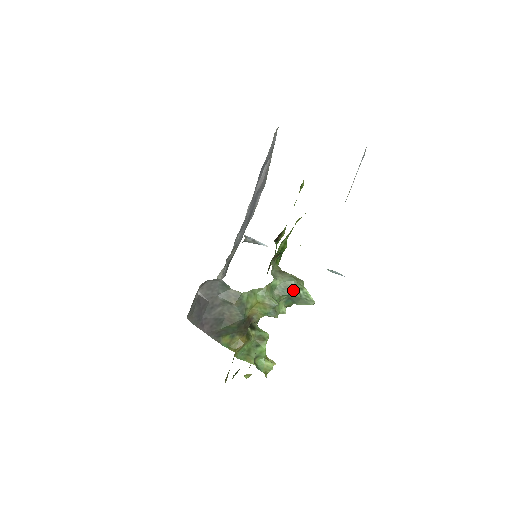
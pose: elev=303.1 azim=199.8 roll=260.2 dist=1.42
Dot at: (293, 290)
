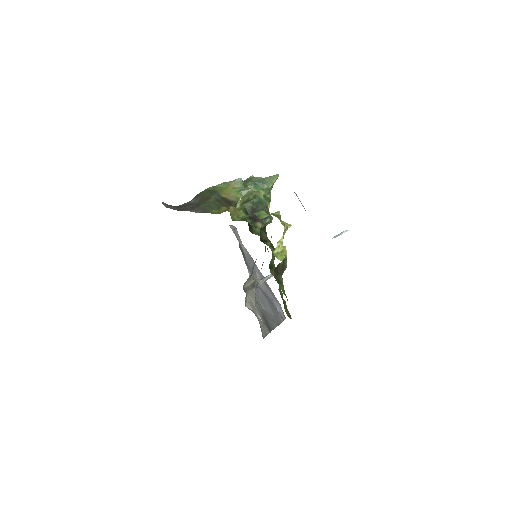
Dot at: (252, 178)
